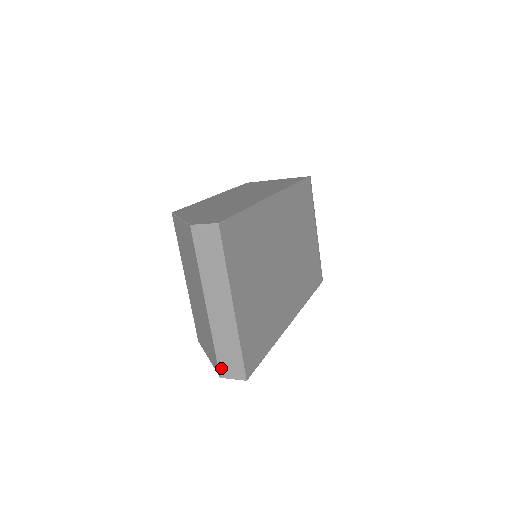
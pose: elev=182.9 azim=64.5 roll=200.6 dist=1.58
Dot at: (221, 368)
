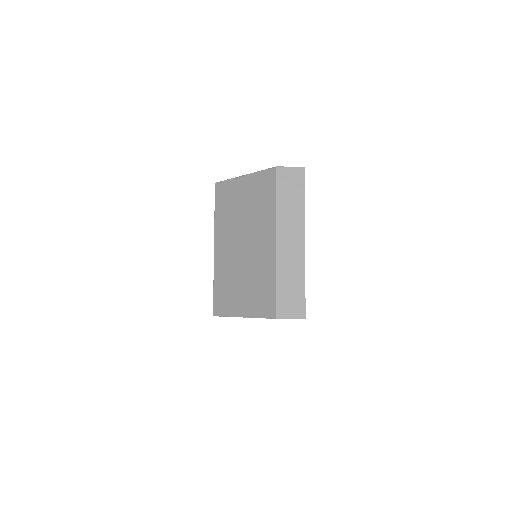
Dot at: (279, 307)
